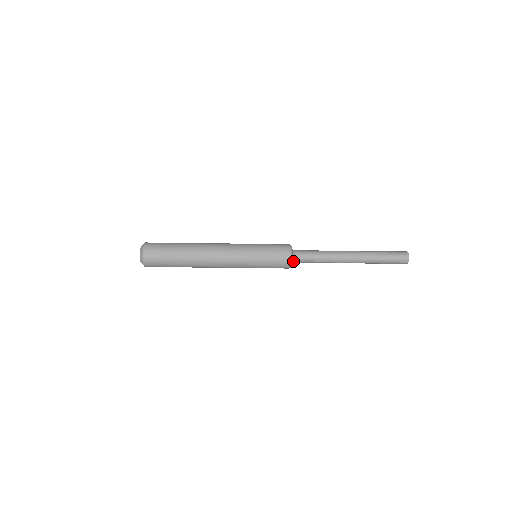
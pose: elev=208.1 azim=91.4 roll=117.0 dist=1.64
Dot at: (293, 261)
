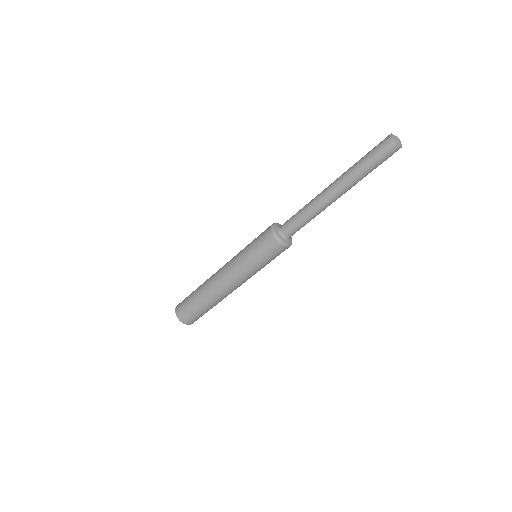
Dot at: (284, 237)
